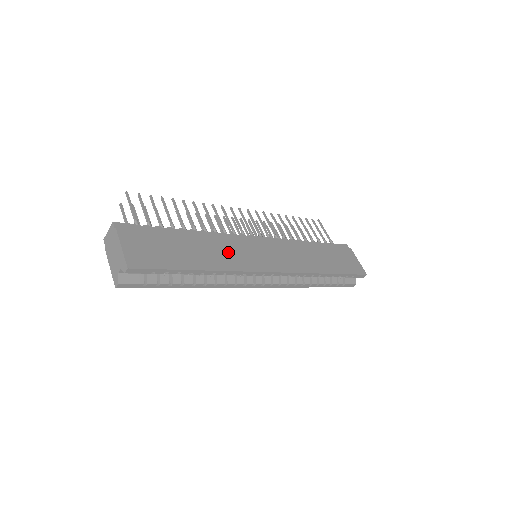
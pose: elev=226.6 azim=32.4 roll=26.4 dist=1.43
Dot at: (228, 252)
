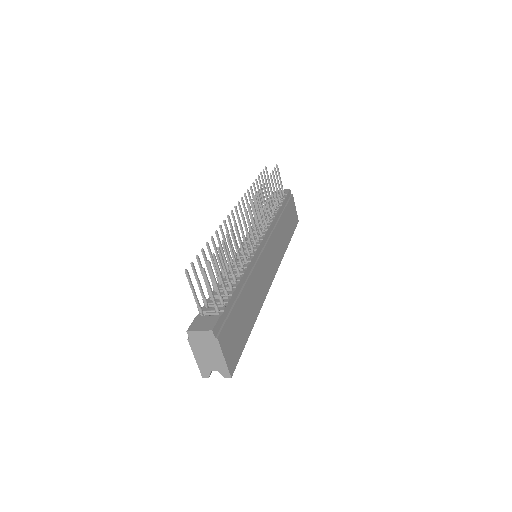
Dot at: (258, 285)
